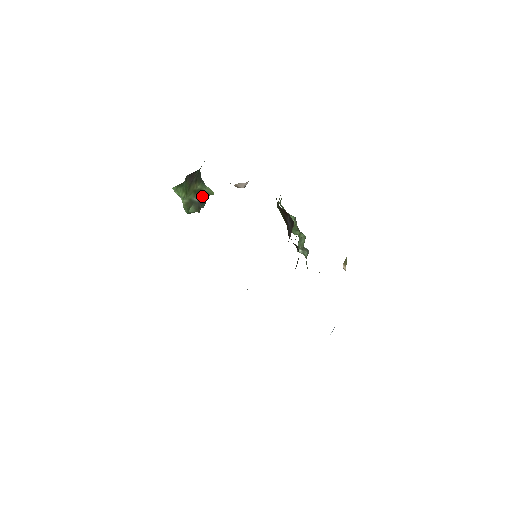
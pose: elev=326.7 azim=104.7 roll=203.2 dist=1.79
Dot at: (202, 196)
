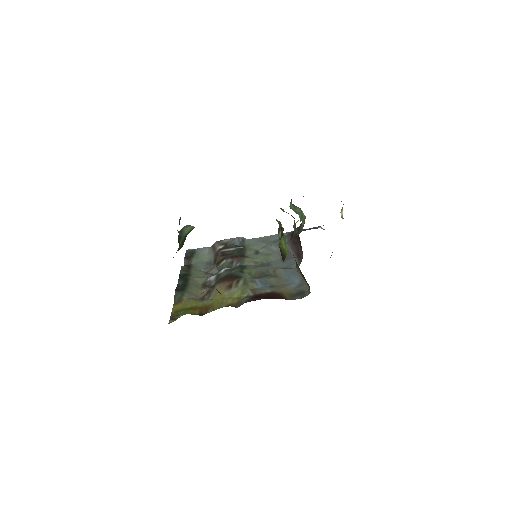
Dot at: (184, 239)
